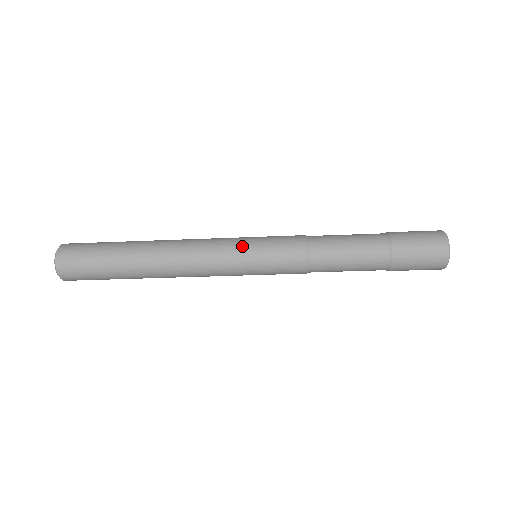
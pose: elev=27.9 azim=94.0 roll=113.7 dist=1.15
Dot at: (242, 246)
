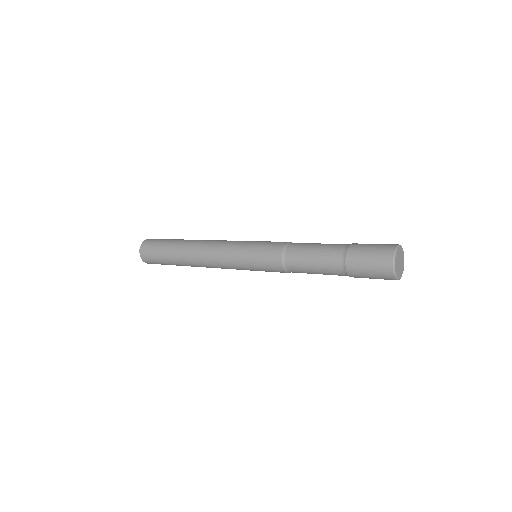
Dot at: (240, 256)
